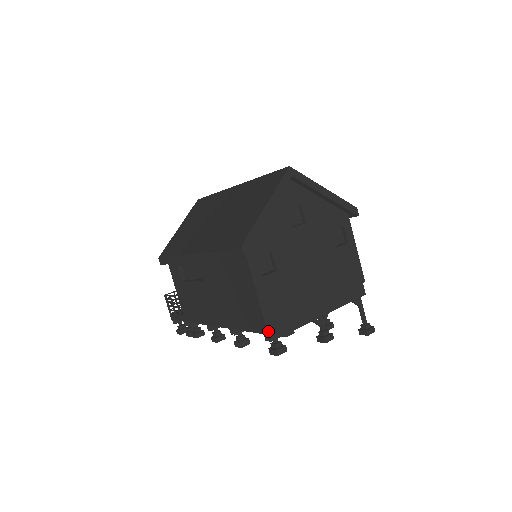
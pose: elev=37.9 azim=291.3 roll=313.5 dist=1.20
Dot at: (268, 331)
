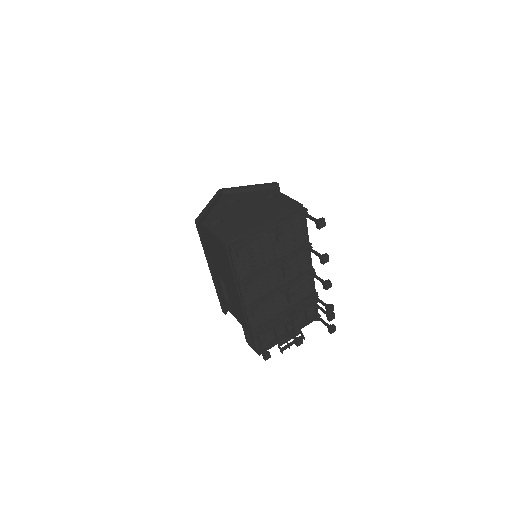
Dot at: (228, 245)
